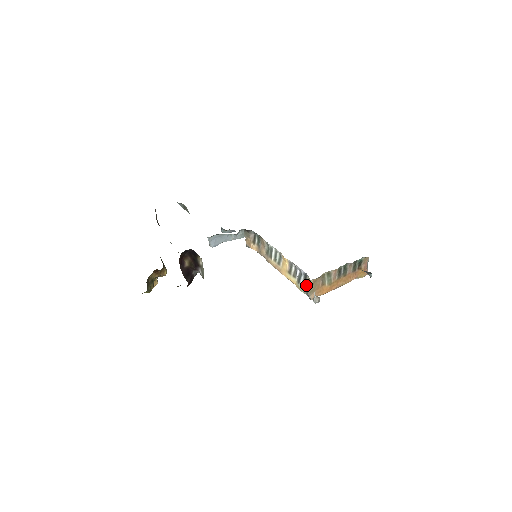
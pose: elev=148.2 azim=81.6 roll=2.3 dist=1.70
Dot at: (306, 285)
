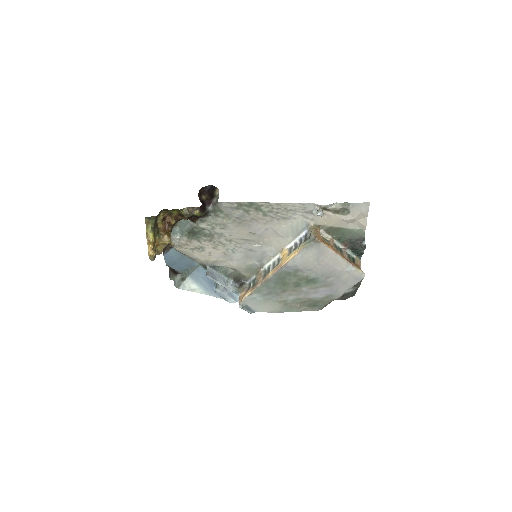
Dot at: (308, 237)
